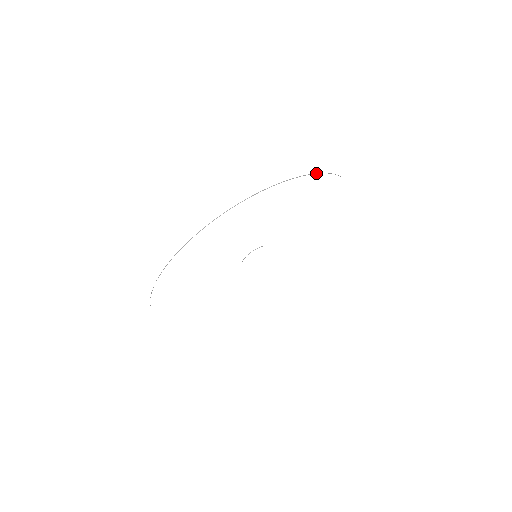
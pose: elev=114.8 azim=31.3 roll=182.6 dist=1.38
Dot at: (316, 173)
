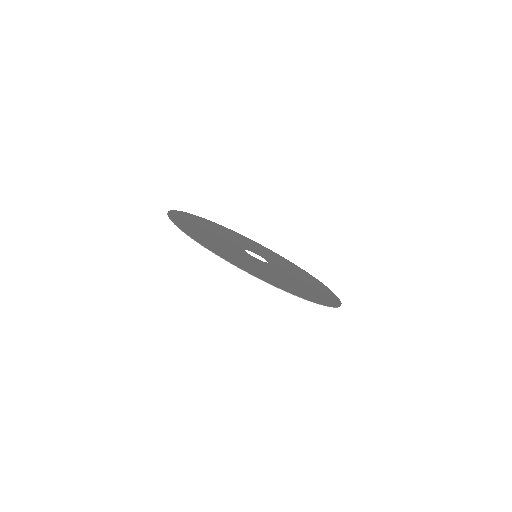
Dot at: (262, 280)
